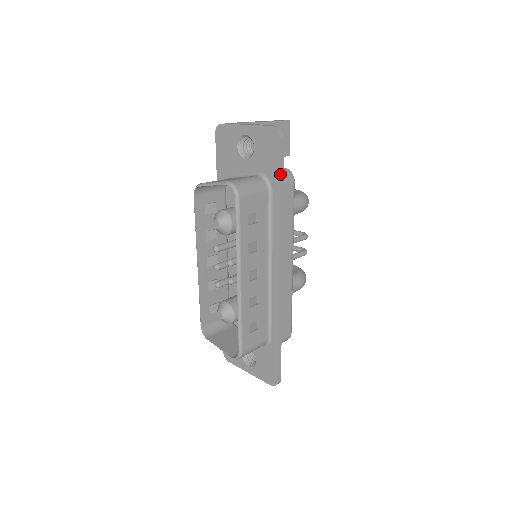
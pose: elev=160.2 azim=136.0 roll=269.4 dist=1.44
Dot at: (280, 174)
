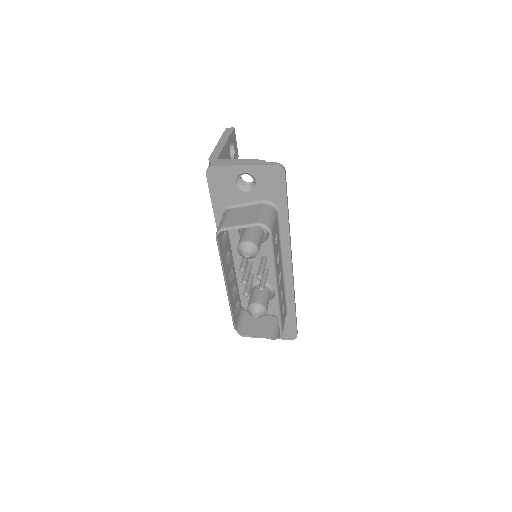
Dot at: (287, 199)
